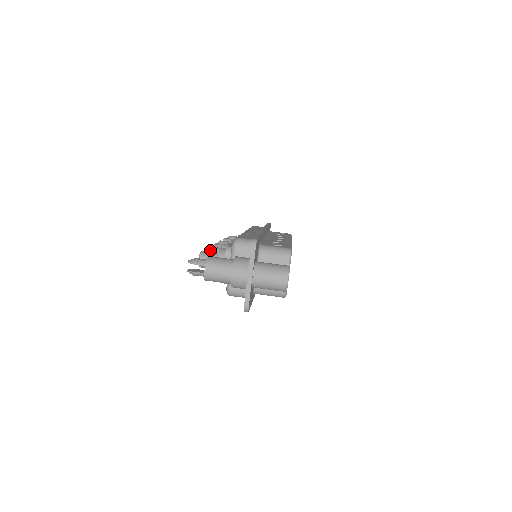
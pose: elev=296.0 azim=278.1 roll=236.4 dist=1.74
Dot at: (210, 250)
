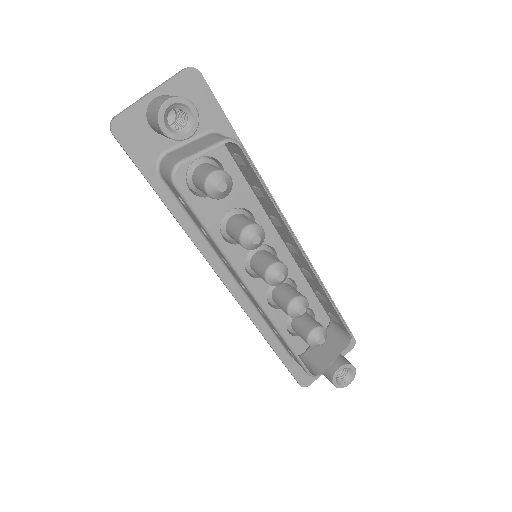
Dot at: occluded
